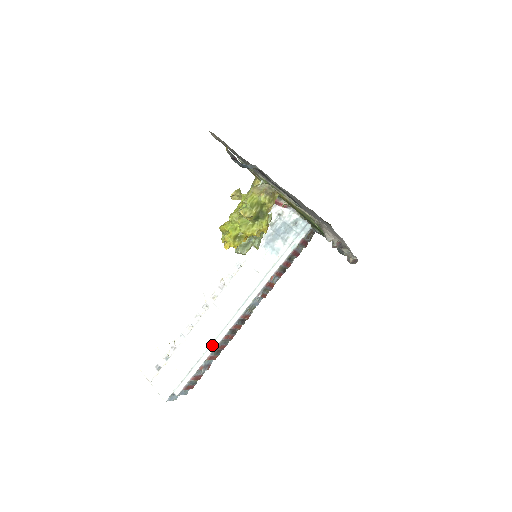
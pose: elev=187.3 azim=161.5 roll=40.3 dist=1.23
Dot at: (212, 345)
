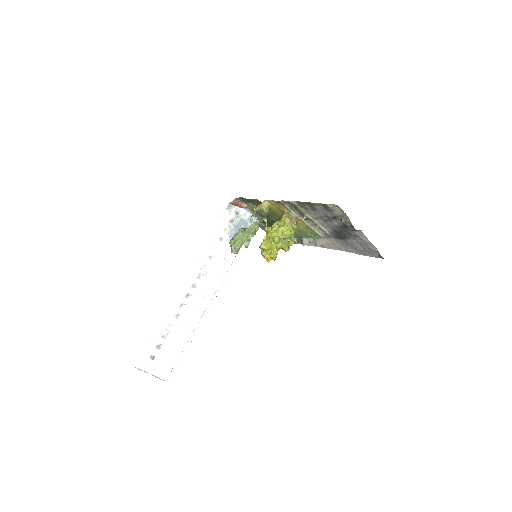
Dot at: (198, 324)
